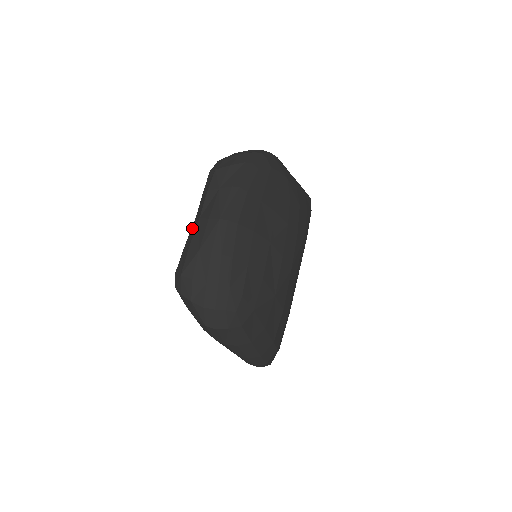
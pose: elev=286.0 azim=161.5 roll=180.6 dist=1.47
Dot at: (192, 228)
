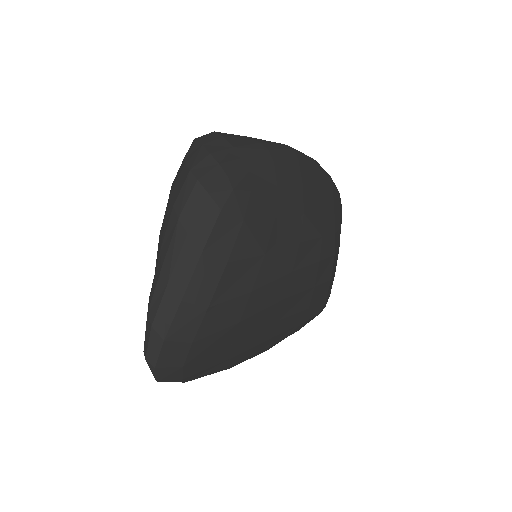
Dot at: occluded
